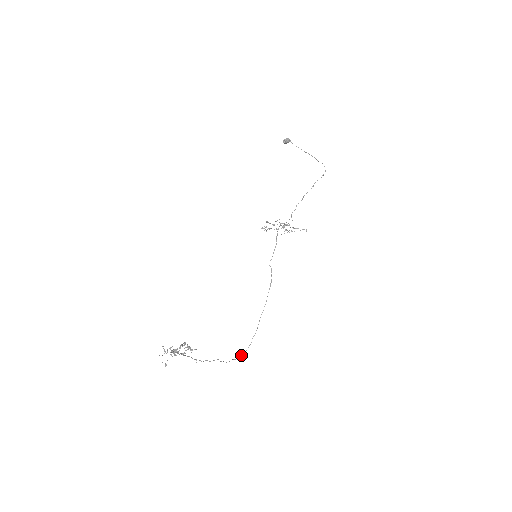
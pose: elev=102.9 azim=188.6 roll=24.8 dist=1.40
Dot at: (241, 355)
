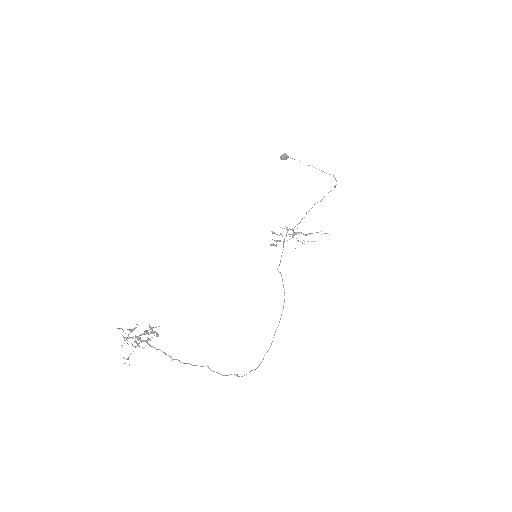
Dot at: occluded
